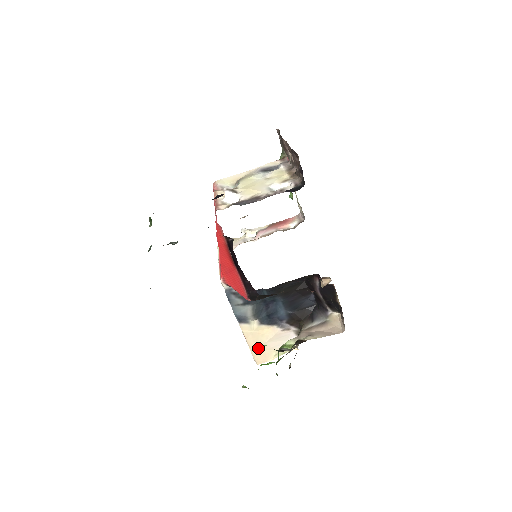
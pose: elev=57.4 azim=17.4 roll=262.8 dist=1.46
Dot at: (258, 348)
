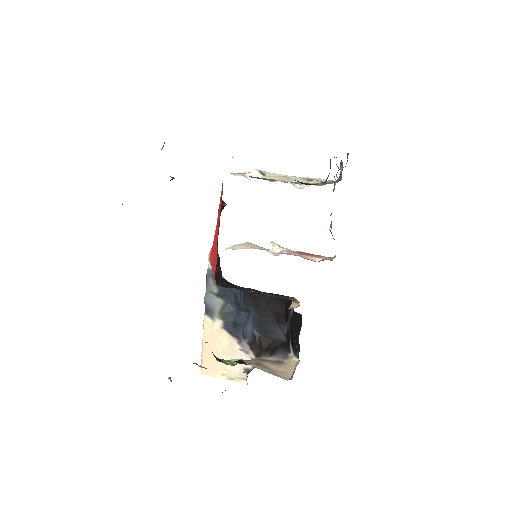
Dot at: (210, 354)
